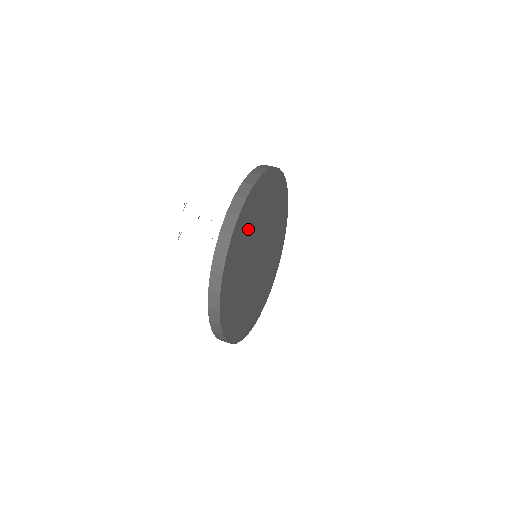
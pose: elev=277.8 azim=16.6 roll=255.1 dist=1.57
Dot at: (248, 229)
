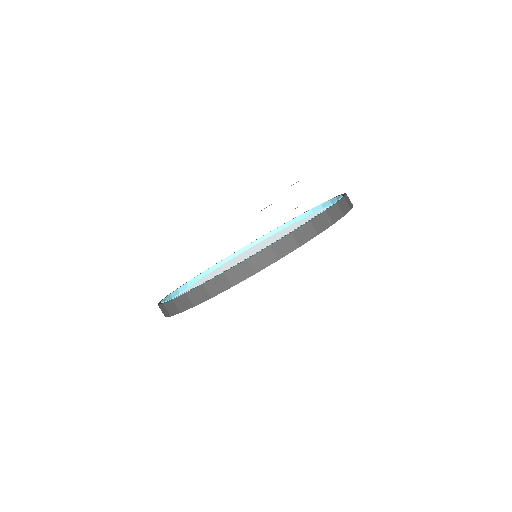
Dot at: occluded
